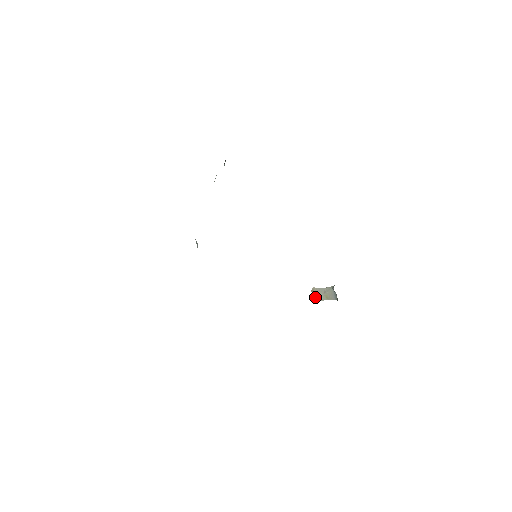
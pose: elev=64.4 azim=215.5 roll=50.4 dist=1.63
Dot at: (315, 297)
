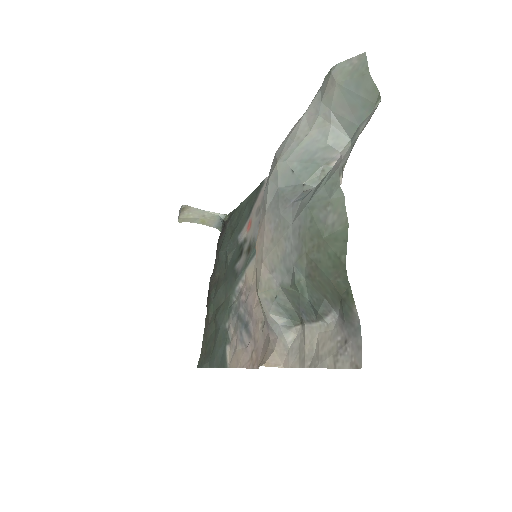
Dot at: (185, 217)
